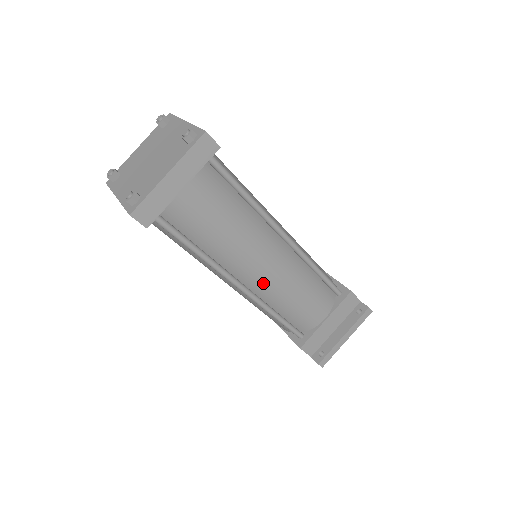
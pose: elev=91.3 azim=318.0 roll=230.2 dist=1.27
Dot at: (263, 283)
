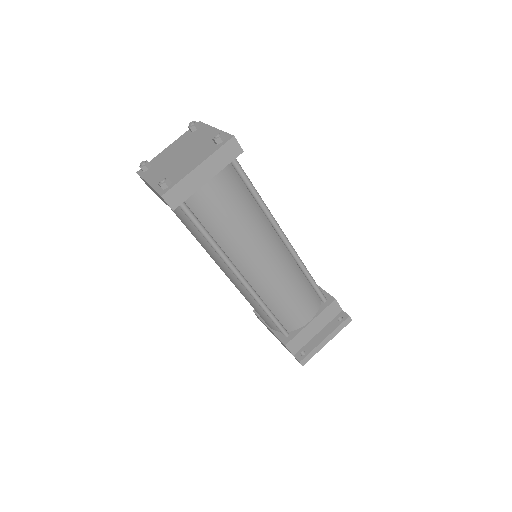
Dot at: (261, 278)
